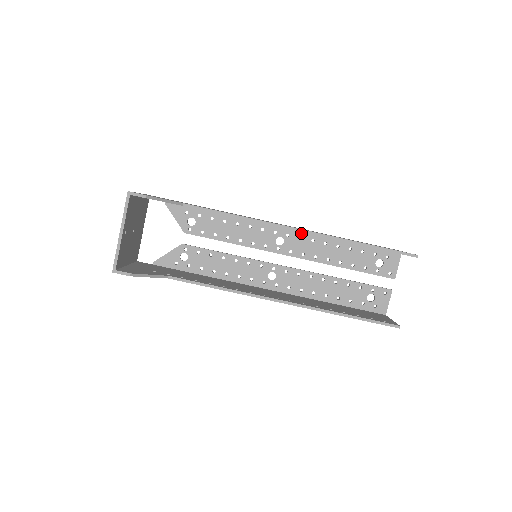
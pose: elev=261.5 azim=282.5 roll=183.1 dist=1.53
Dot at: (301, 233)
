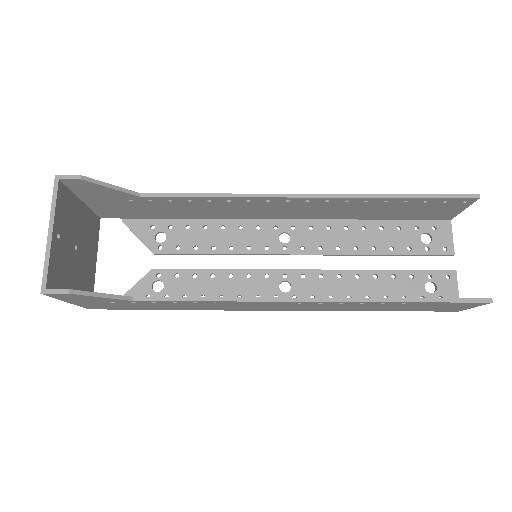
Dot at: (310, 221)
